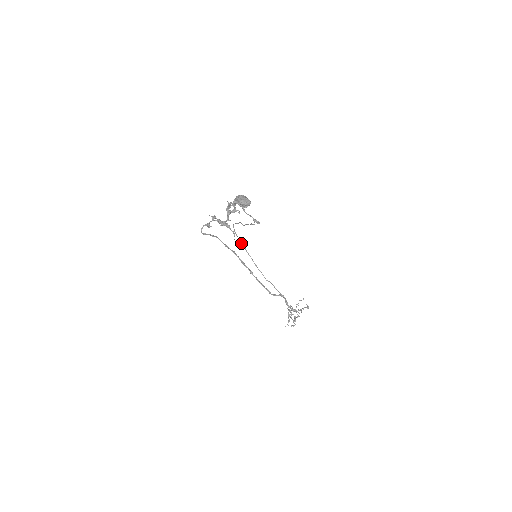
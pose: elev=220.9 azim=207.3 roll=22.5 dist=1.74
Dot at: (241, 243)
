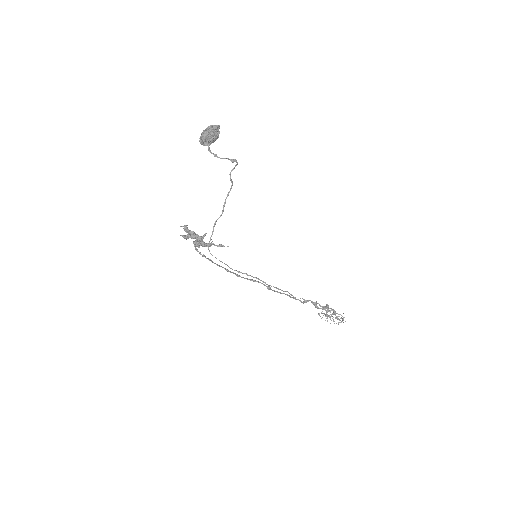
Dot at: occluded
